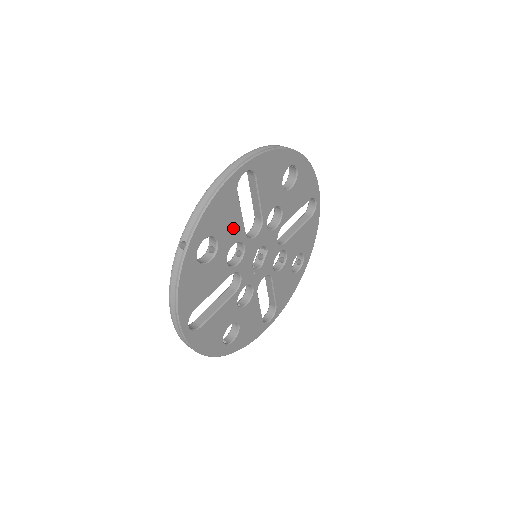
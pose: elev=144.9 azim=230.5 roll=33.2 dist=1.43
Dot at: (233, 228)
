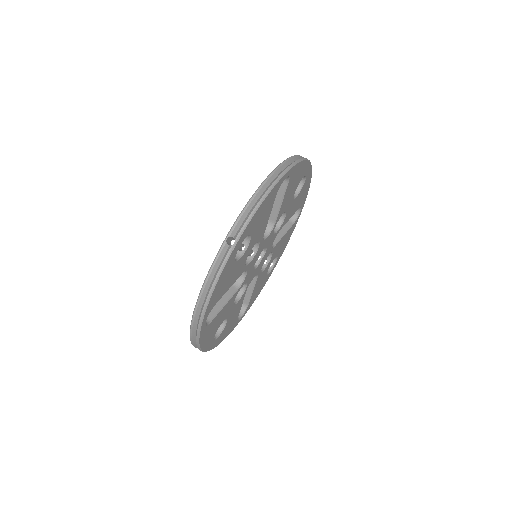
Dot at: (261, 229)
